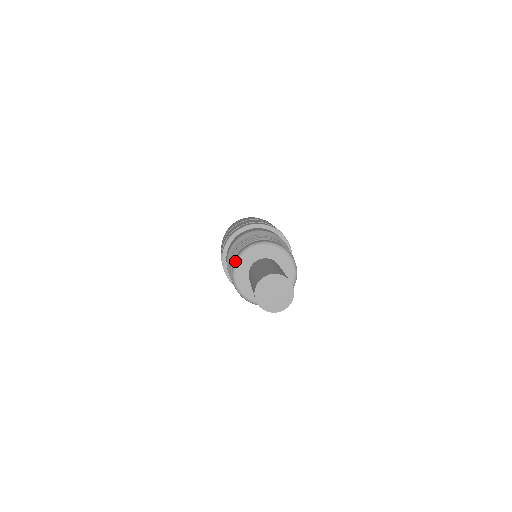
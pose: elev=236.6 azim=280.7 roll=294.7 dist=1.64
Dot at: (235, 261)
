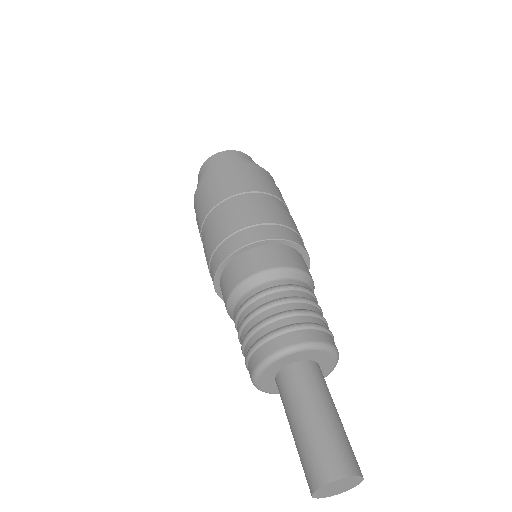
Dot at: occluded
